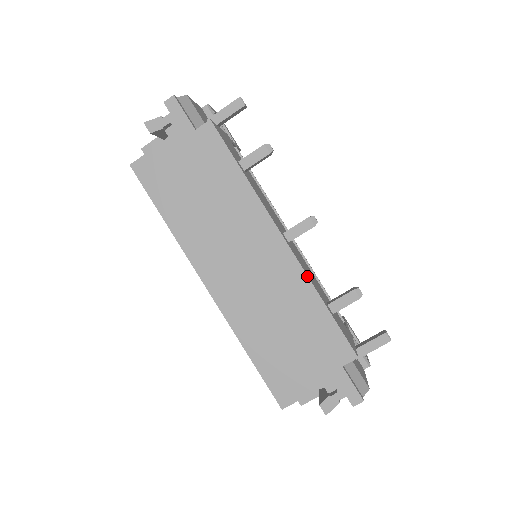
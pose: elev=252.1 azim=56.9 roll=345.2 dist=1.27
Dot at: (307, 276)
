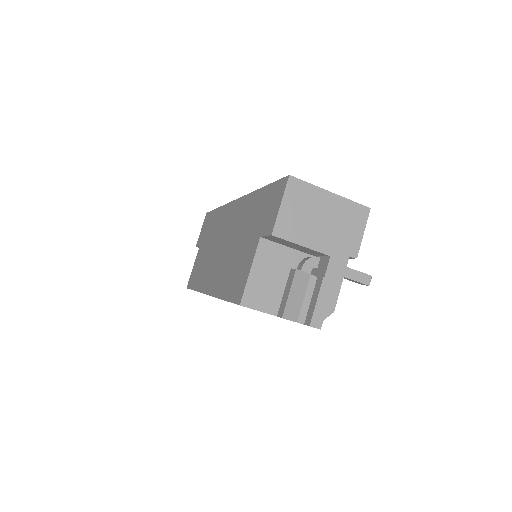
Dot at: occluded
